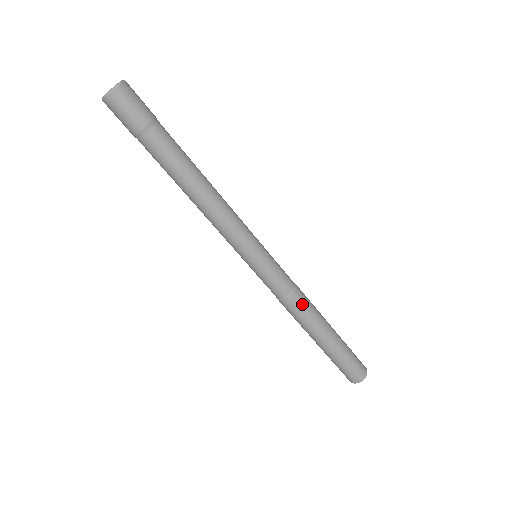
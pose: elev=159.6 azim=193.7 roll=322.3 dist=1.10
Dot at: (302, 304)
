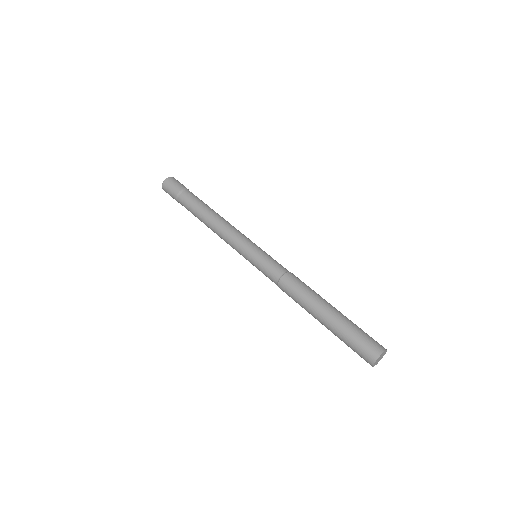
Dot at: (289, 289)
